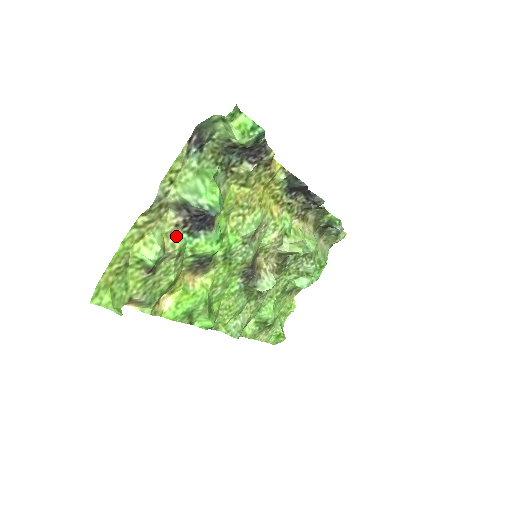
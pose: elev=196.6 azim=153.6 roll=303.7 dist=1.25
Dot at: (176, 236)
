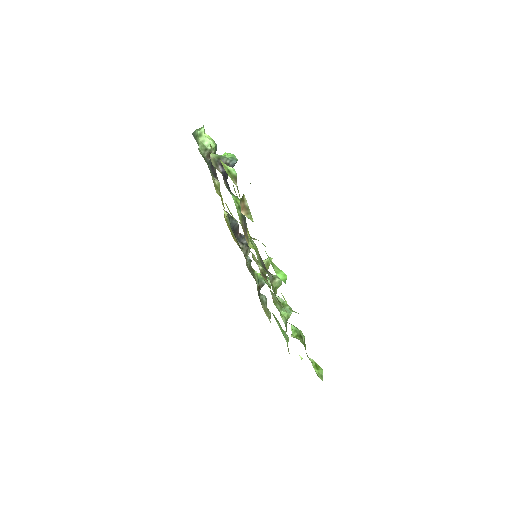
Dot at: occluded
